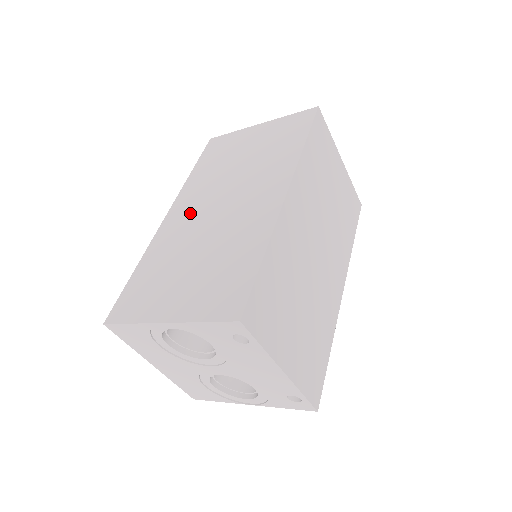
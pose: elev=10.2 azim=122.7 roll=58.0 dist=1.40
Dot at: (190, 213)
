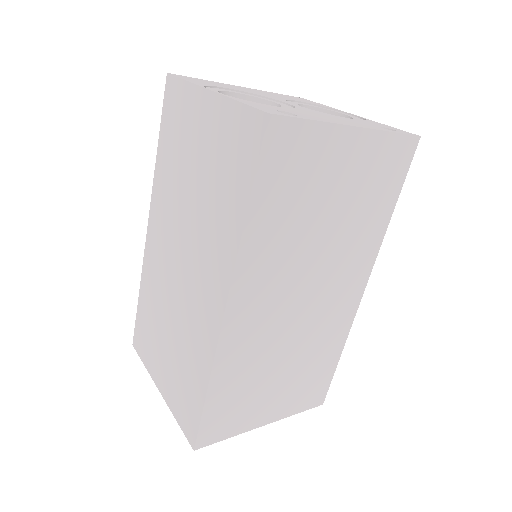
Dot at: (161, 248)
